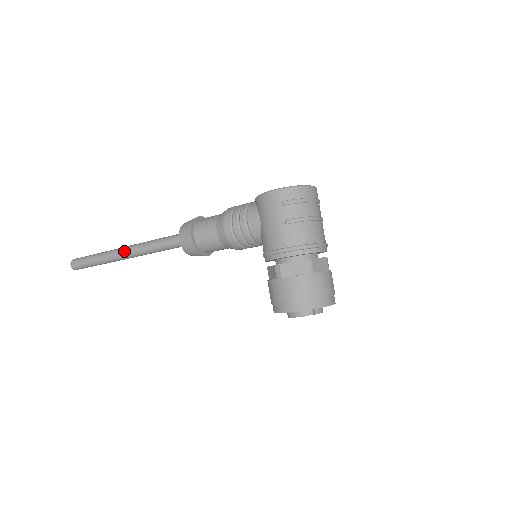
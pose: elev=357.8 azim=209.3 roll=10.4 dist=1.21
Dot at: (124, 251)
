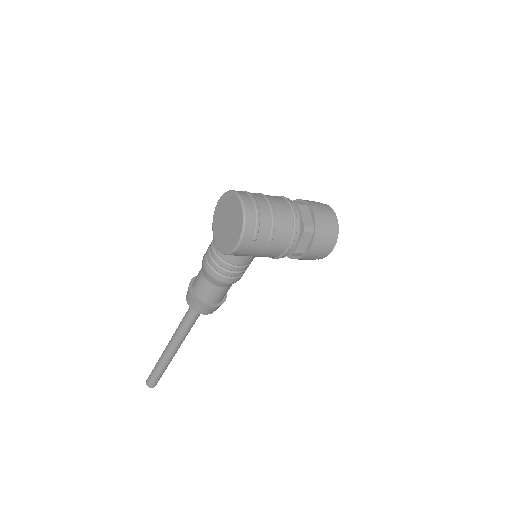
Dot at: (174, 351)
